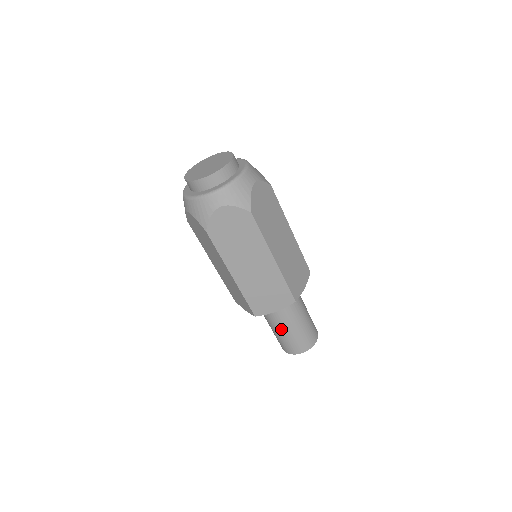
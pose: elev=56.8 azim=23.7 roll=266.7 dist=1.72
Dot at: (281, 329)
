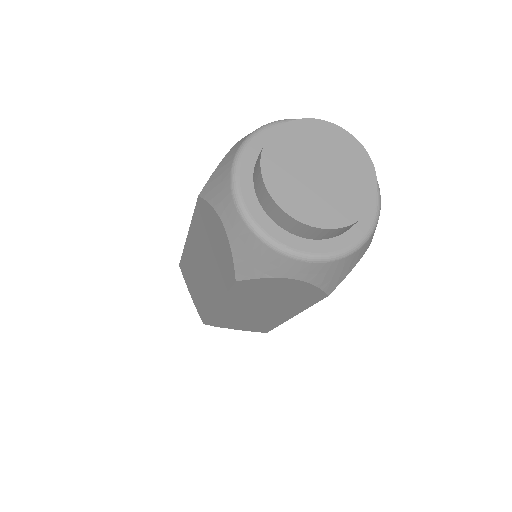
Dot at: occluded
